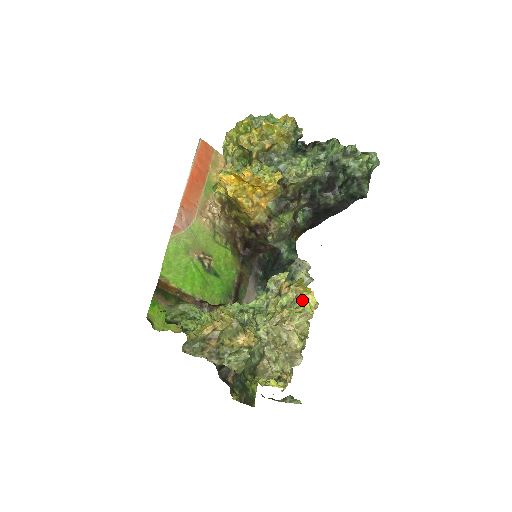
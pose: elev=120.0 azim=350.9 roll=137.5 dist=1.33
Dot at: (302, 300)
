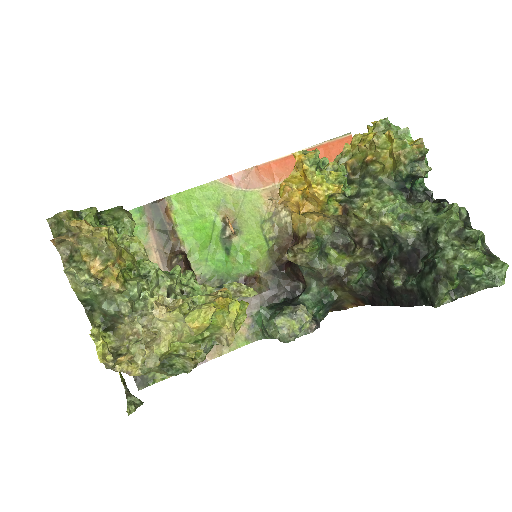
Dot at: (201, 307)
